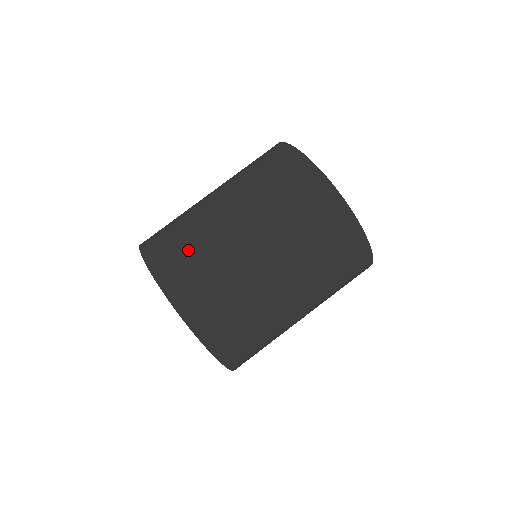
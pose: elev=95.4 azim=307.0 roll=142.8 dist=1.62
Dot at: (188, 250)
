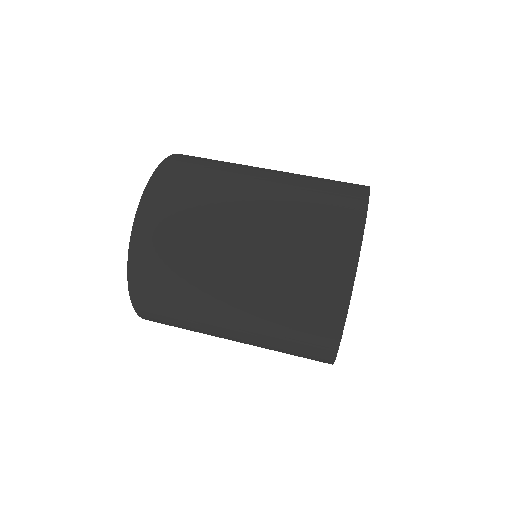
Dot at: (190, 196)
